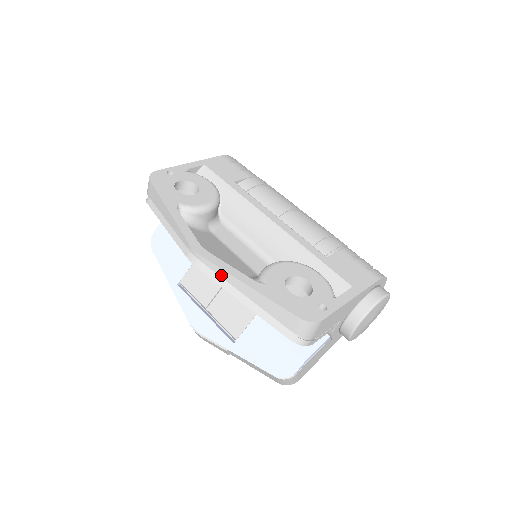
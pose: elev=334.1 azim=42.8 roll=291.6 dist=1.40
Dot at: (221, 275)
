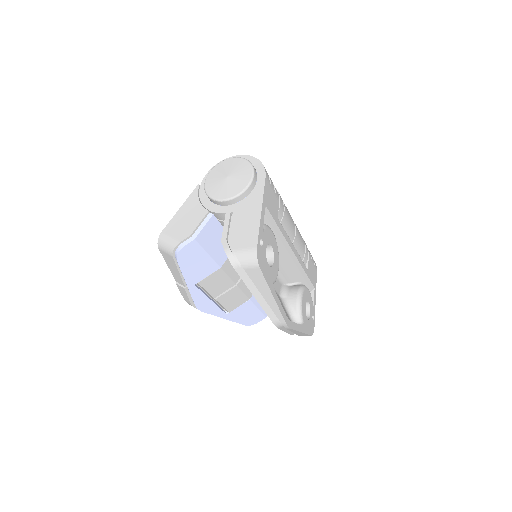
Dot at: occluded
